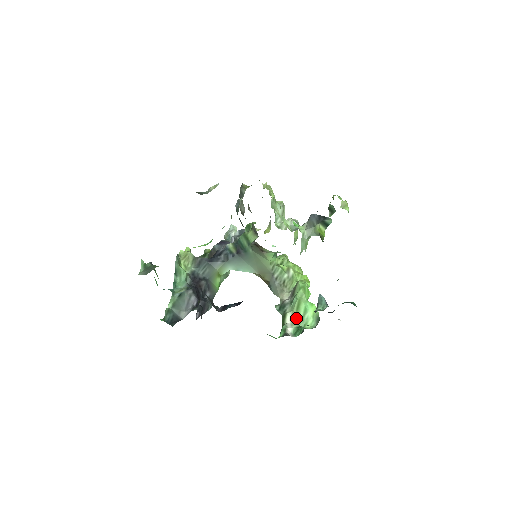
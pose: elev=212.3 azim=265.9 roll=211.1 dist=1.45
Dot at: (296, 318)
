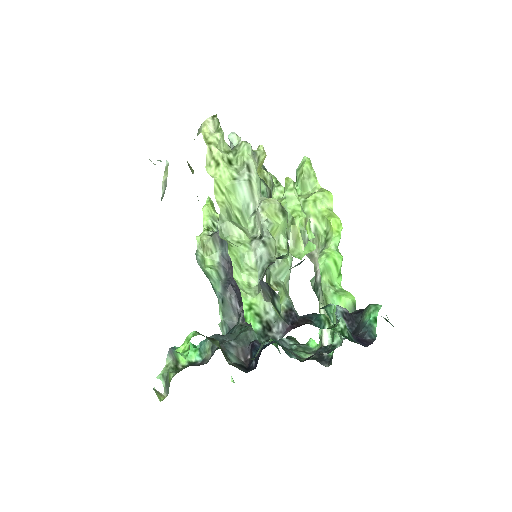
Dot at: occluded
